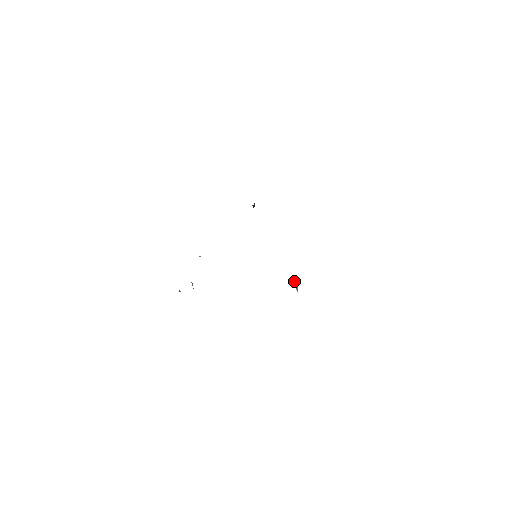
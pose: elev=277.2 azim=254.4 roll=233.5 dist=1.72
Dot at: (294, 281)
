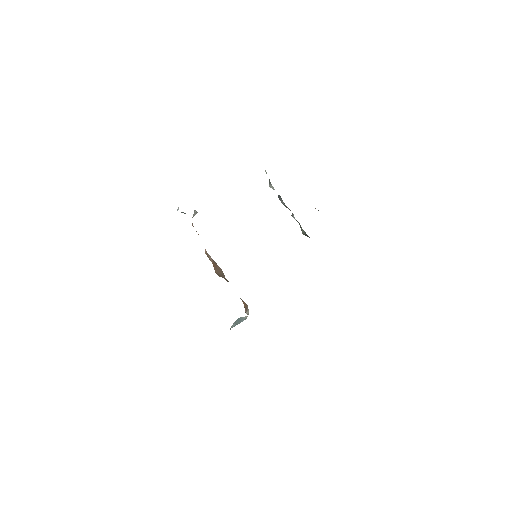
Dot at: (240, 318)
